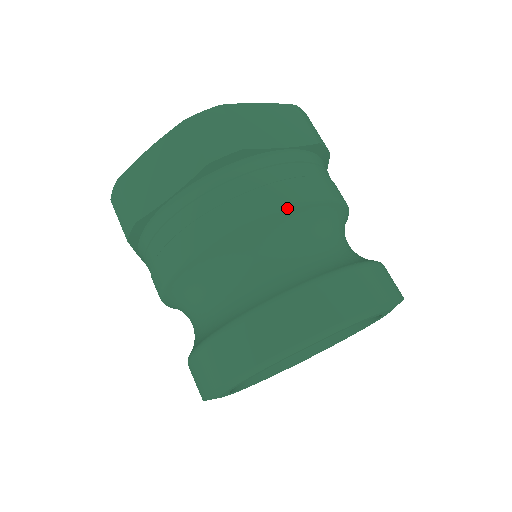
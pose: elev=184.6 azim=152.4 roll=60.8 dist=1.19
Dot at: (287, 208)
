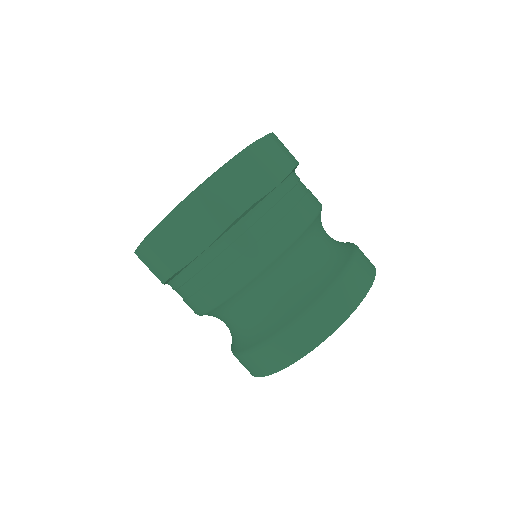
Dot at: occluded
